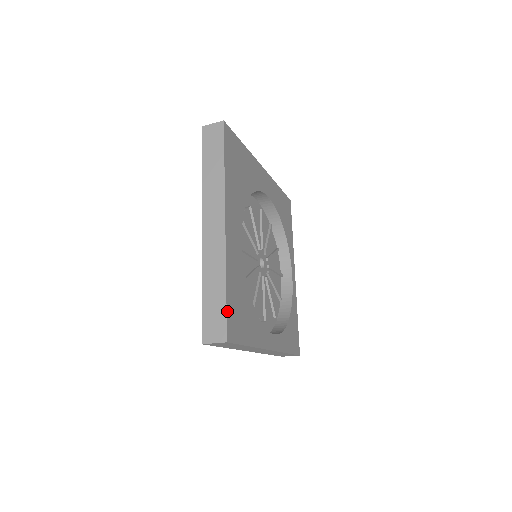
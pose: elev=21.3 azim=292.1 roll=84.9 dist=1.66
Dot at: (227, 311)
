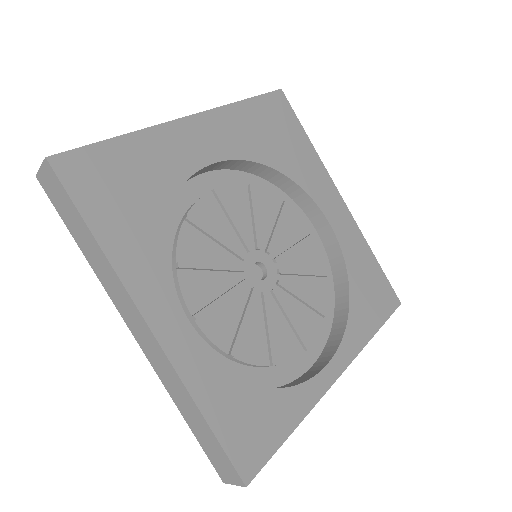
Dot at: (90, 147)
